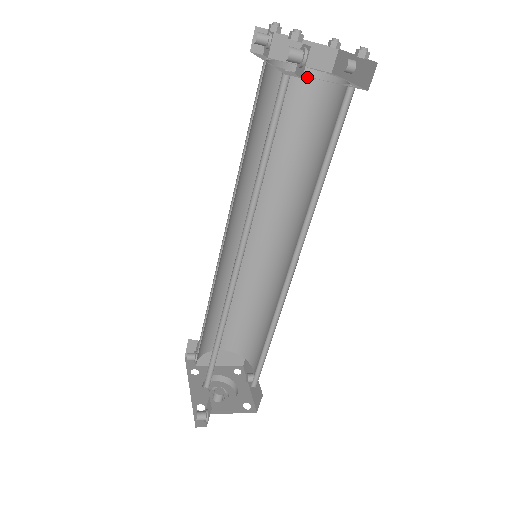
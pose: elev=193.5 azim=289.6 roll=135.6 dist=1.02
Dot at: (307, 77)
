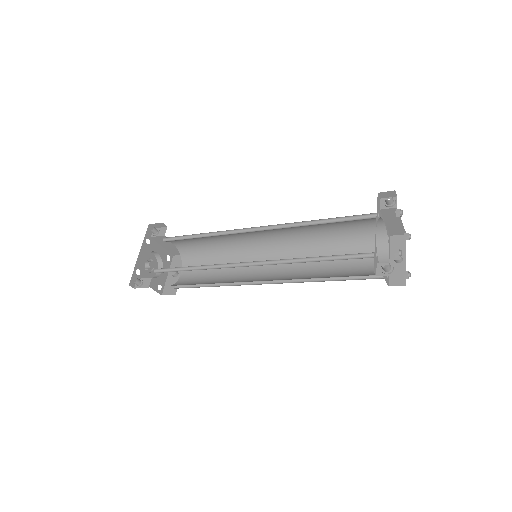
Dot at: (380, 230)
